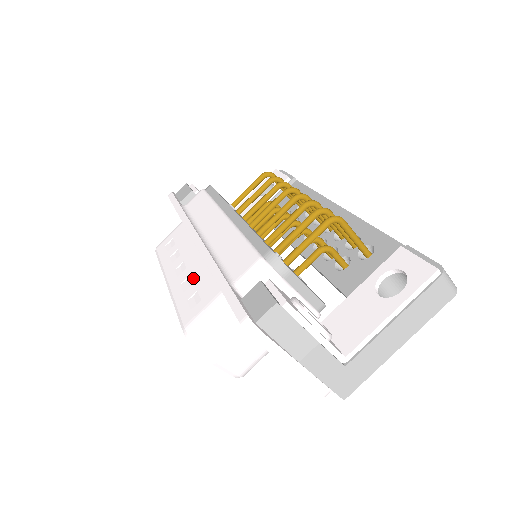
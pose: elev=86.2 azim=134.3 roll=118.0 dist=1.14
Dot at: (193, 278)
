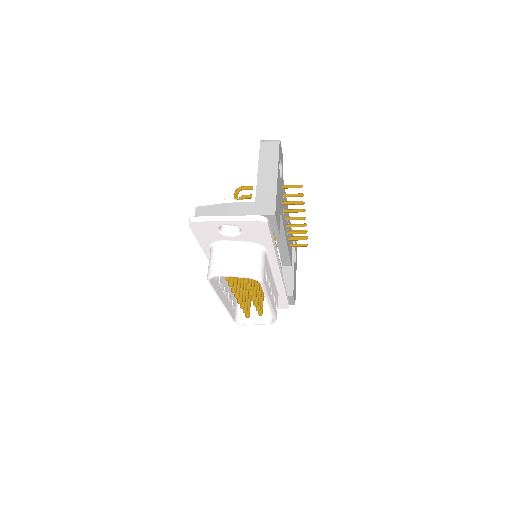
Dot at: occluded
